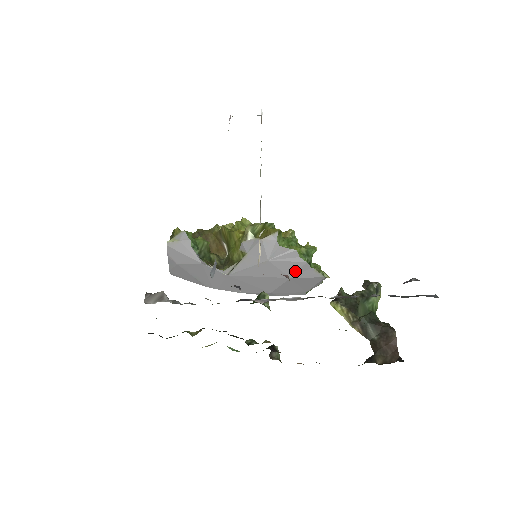
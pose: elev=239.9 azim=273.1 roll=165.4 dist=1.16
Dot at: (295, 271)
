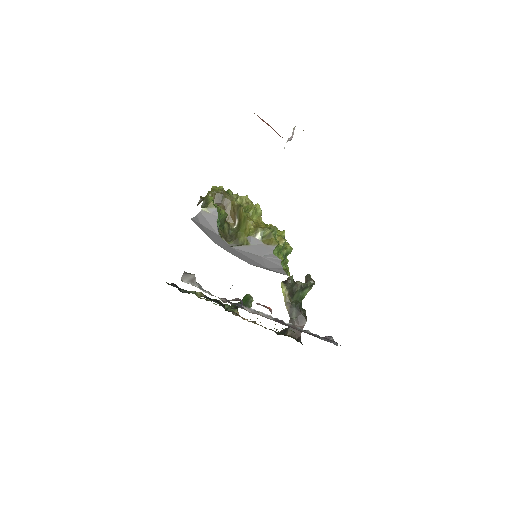
Dot at: (273, 267)
